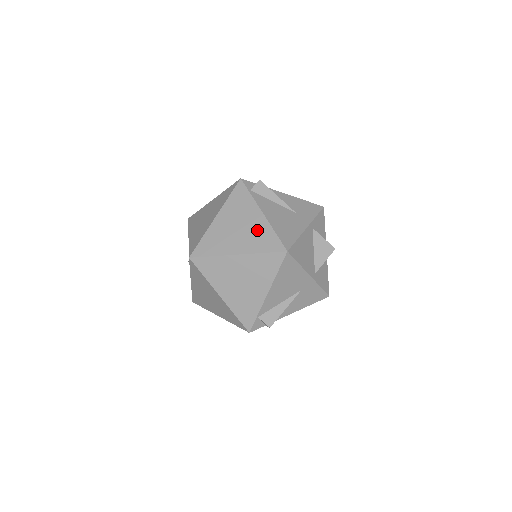
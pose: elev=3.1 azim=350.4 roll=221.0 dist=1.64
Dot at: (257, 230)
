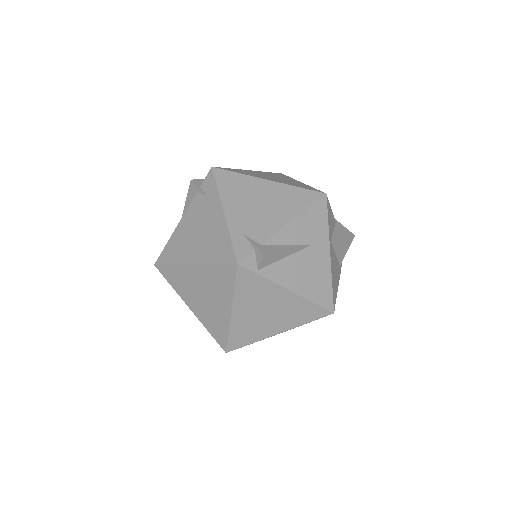
Dot at: (290, 308)
